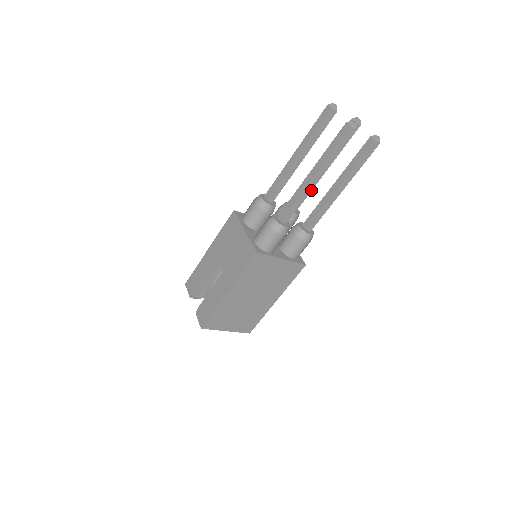
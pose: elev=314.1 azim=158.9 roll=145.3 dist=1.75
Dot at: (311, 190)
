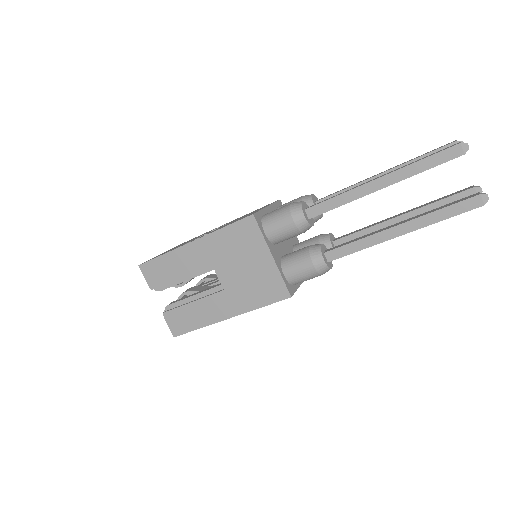
Dot at: occluded
